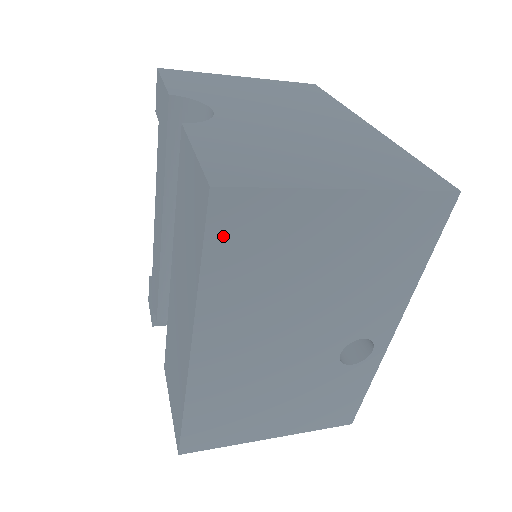
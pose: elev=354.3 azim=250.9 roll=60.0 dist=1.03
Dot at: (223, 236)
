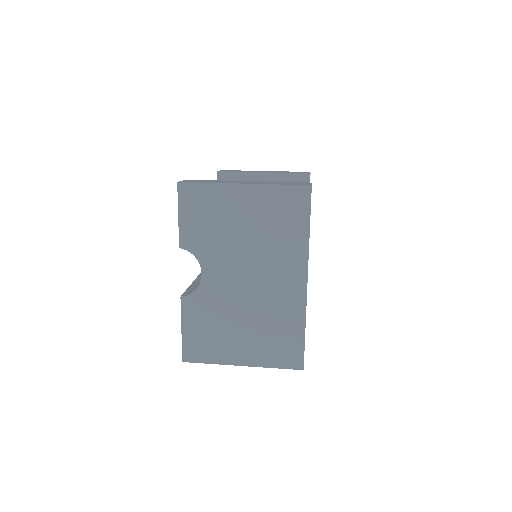
Dot at: occluded
